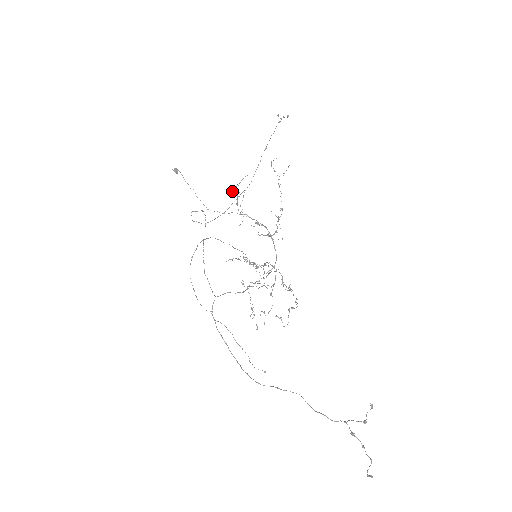
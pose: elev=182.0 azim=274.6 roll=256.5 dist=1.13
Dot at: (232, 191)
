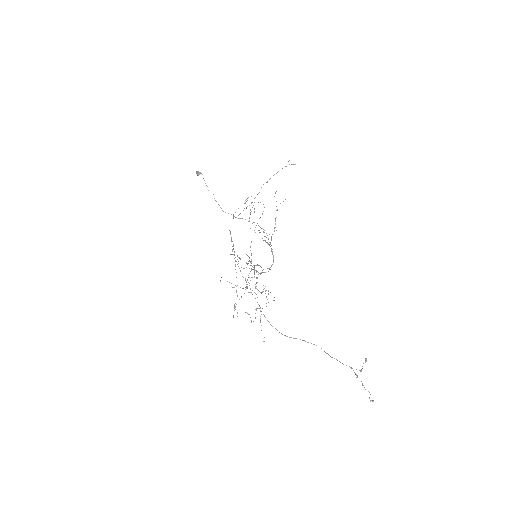
Dot at: (244, 203)
